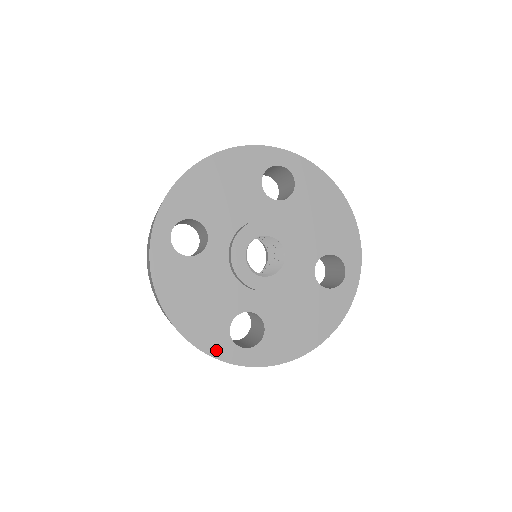
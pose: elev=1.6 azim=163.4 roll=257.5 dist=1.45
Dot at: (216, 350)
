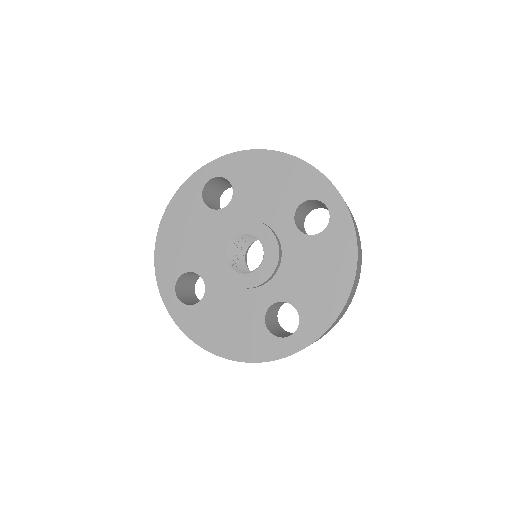
Dot at: (162, 278)
